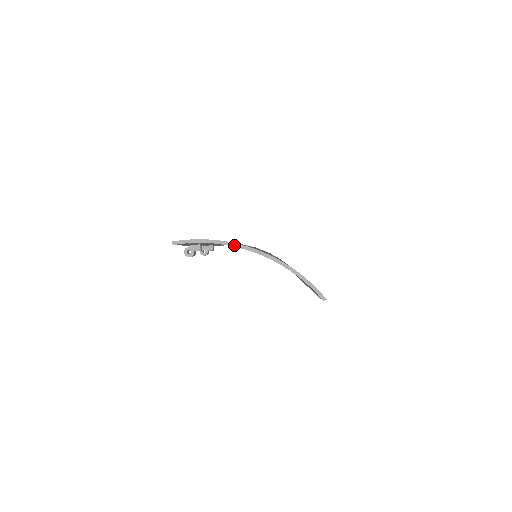
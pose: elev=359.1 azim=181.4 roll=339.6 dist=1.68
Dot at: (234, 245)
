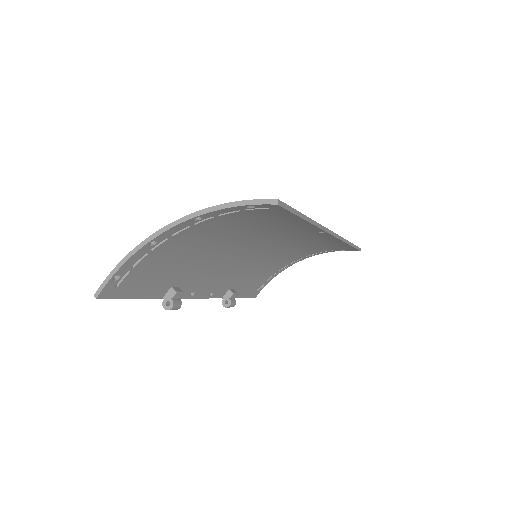
Dot at: (146, 242)
